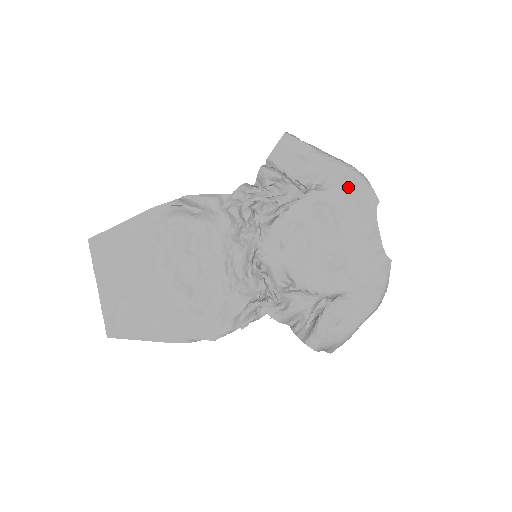
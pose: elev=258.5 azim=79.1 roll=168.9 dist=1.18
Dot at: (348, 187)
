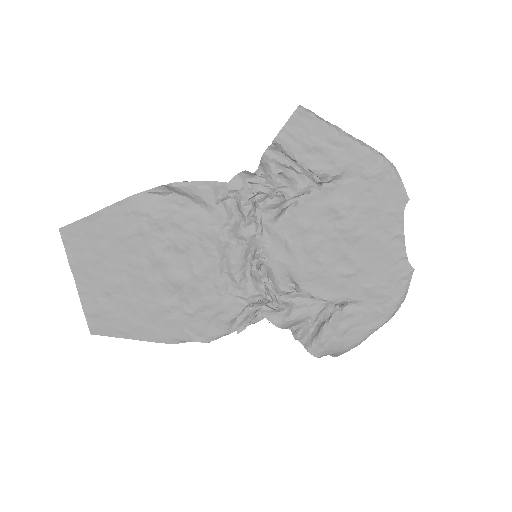
Dot at: (372, 181)
